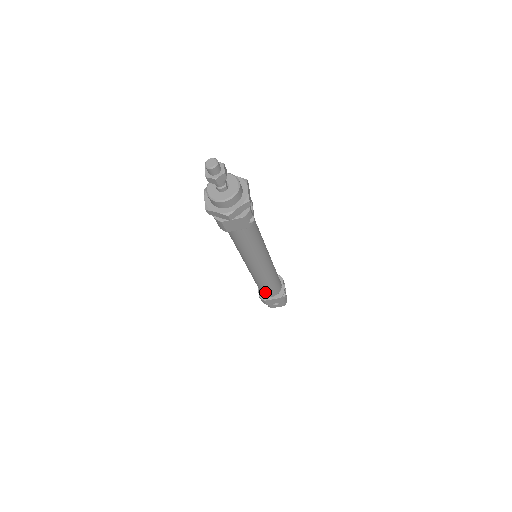
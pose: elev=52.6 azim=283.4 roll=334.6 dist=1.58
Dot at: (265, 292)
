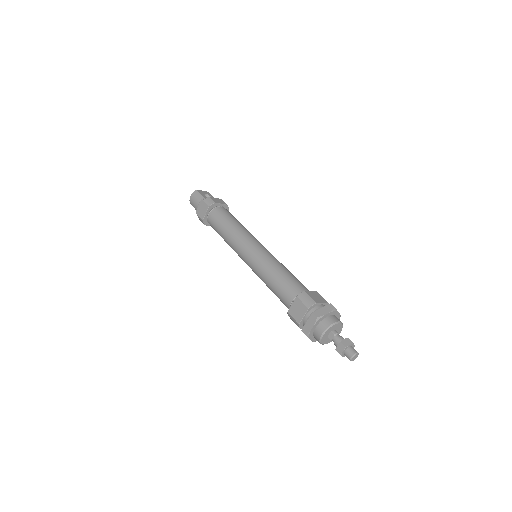
Dot at: occluded
